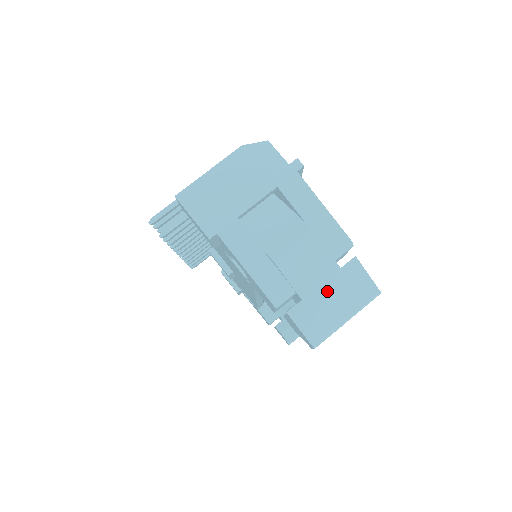
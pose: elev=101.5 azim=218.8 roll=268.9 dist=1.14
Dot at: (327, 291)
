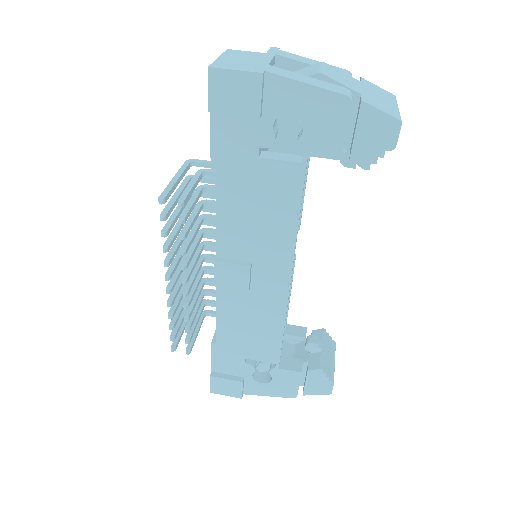
Dot at: (368, 92)
